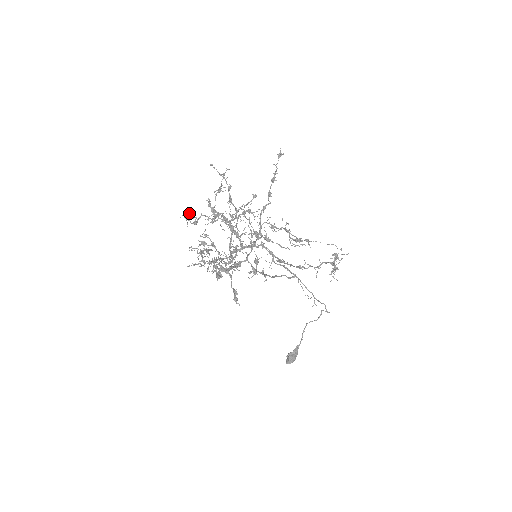
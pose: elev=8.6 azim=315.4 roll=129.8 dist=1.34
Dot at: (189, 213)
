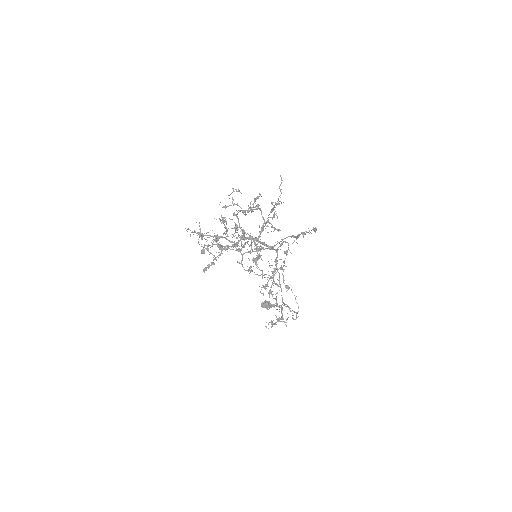
Dot at: (238, 191)
